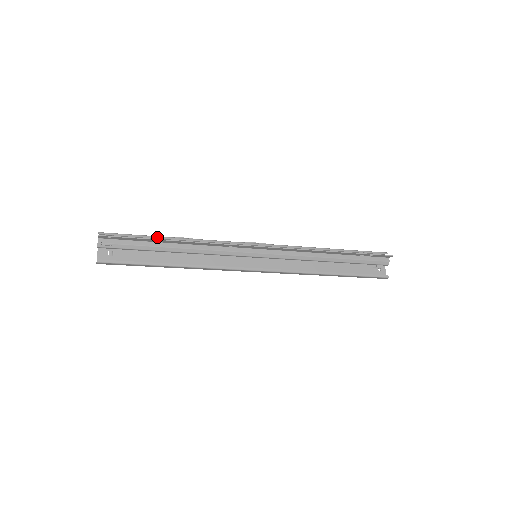
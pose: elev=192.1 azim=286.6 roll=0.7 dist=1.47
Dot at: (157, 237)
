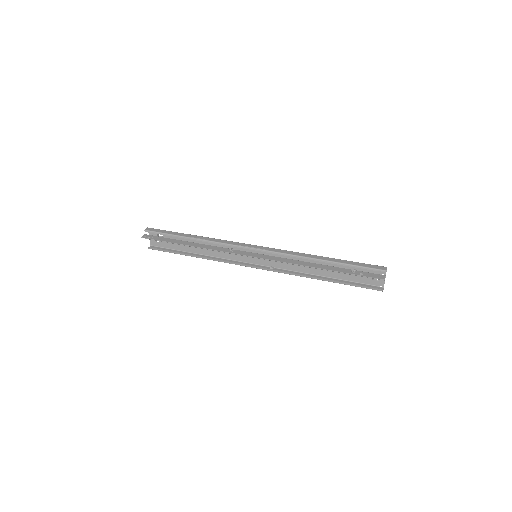
Dot at: (181, 237)
